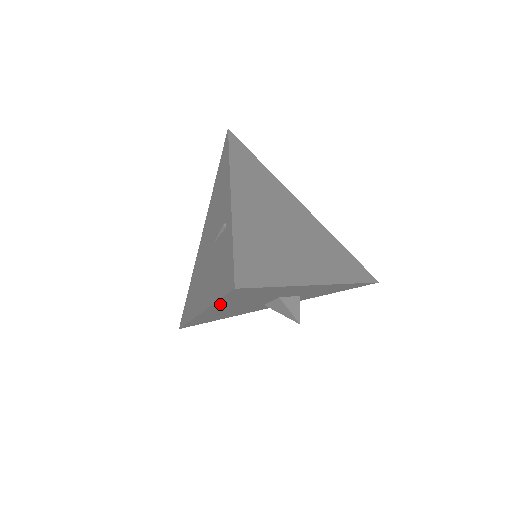
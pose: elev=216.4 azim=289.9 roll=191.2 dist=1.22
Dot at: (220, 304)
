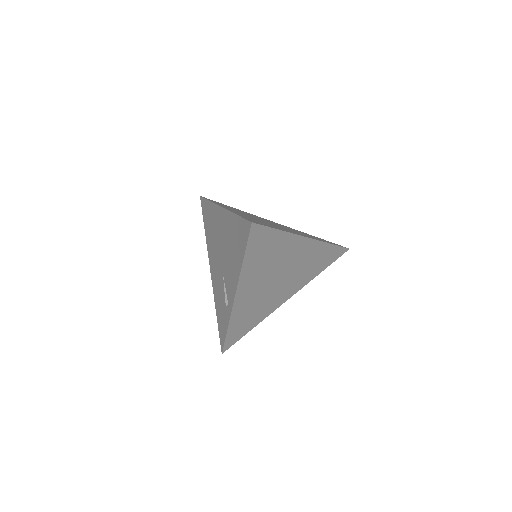
Dot at: occluded
